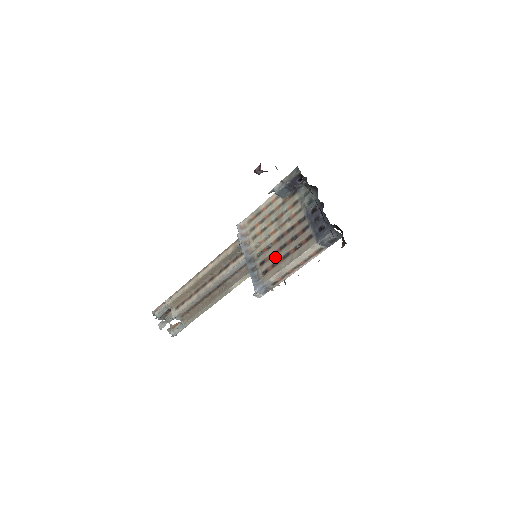
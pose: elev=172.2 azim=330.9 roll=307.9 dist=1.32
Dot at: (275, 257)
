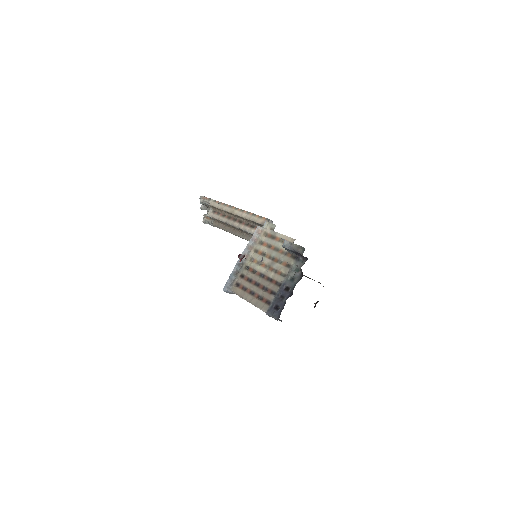
Dot at: (248, 284)
